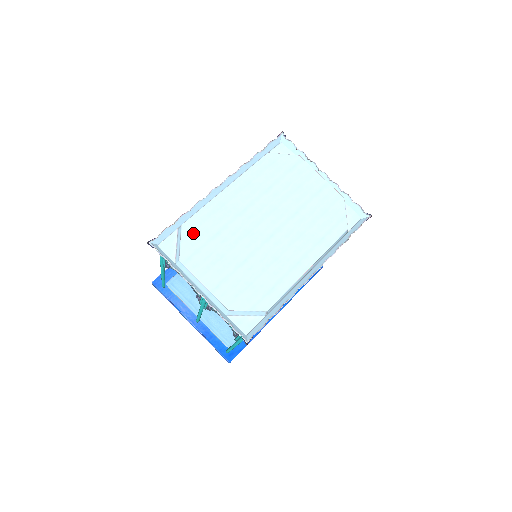
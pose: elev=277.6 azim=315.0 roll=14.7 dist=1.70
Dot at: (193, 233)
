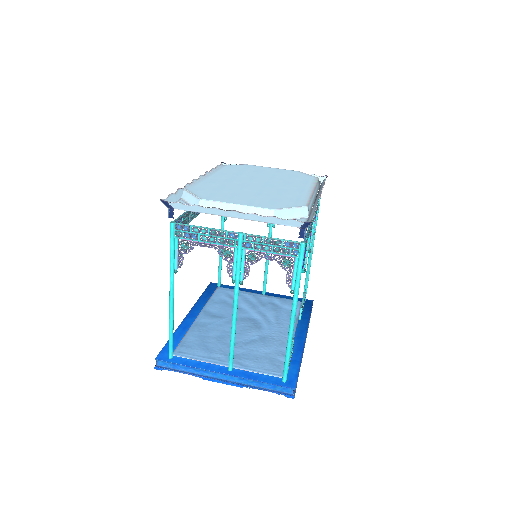
Dot at: (198, 190)
